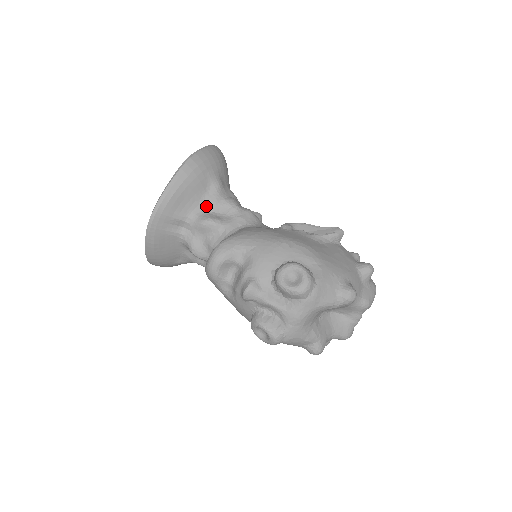
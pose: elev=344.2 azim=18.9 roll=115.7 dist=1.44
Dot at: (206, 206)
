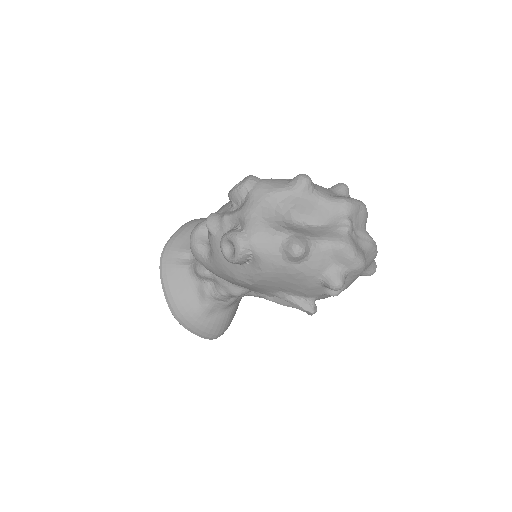
Dot at: occluded
